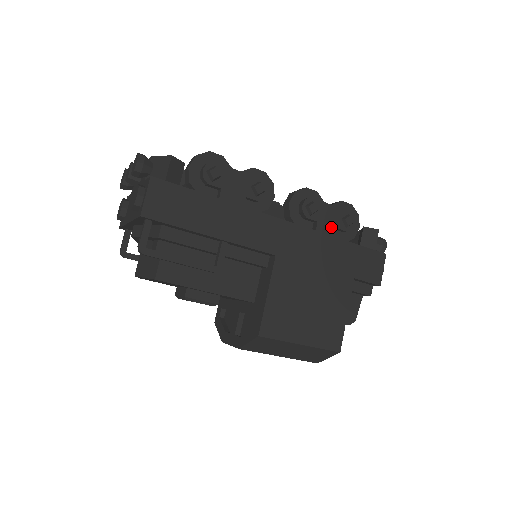
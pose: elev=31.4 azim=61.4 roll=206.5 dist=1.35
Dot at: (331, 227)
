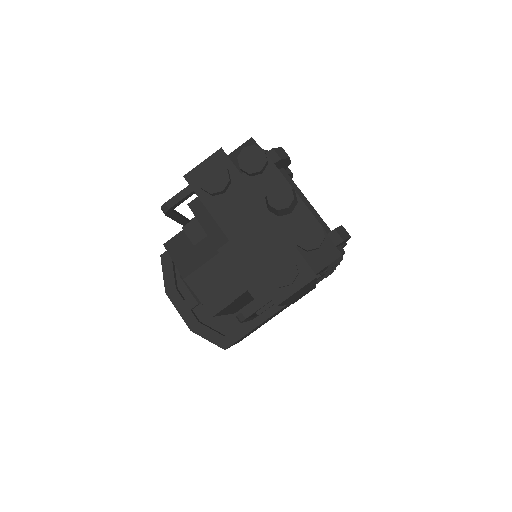
Dot at: occluded
